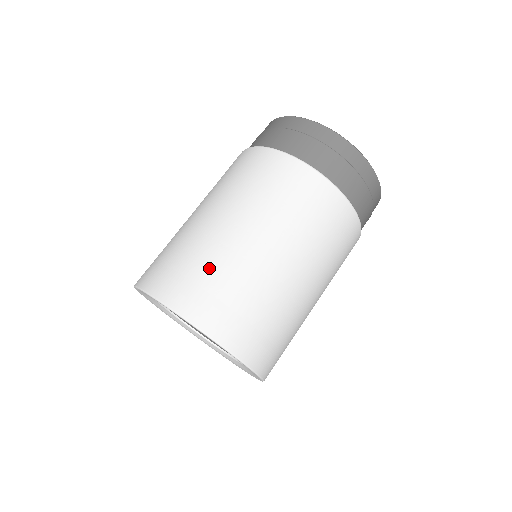
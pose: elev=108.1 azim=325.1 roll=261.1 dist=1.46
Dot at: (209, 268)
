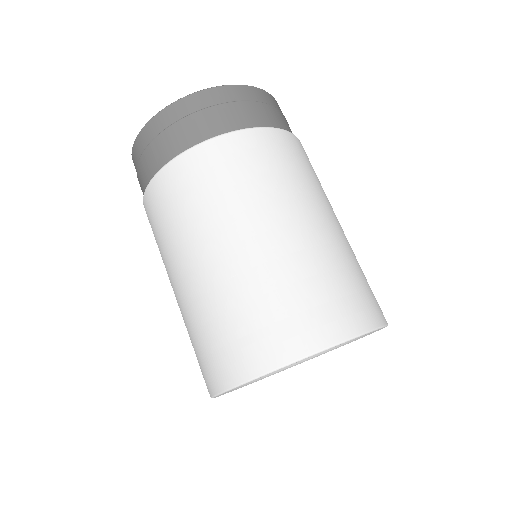
Dot at: (252, 305)
